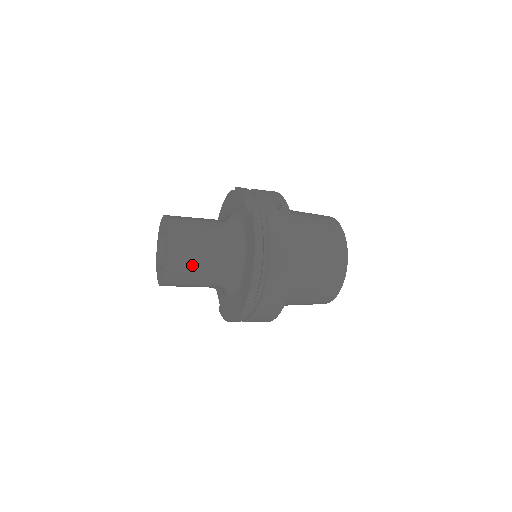
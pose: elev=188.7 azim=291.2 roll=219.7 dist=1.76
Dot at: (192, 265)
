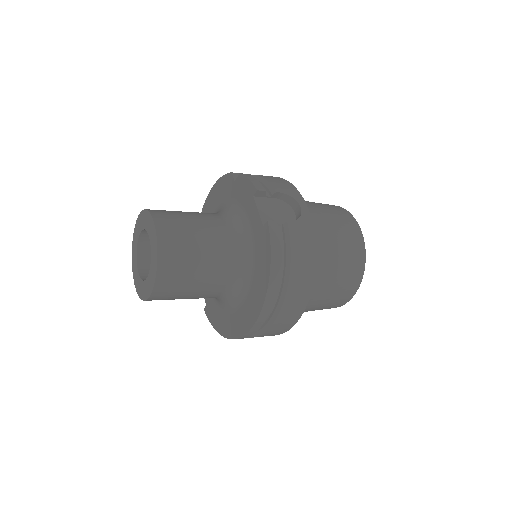
Dot at: (186, 283)
